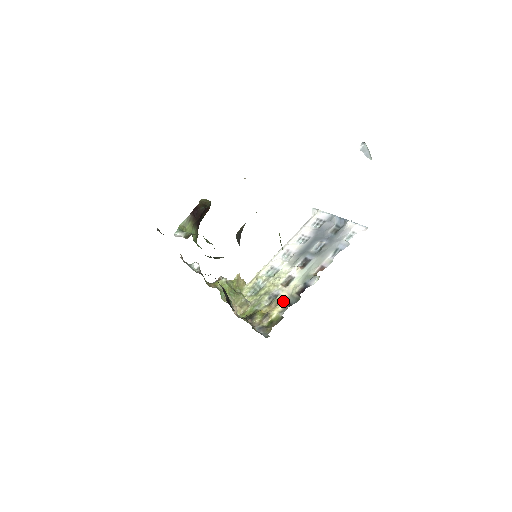
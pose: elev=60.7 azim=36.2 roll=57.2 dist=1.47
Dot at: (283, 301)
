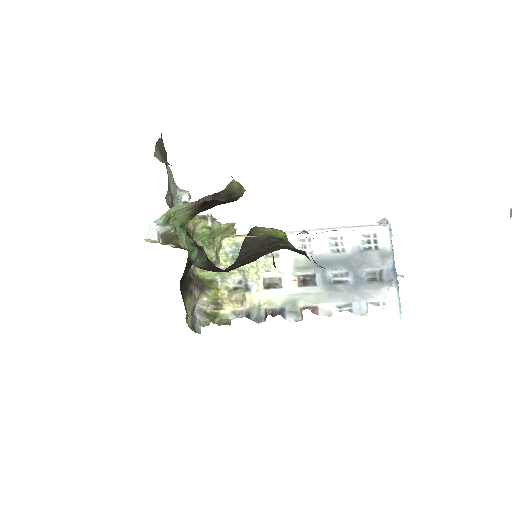
Dot at: (247, 304)
